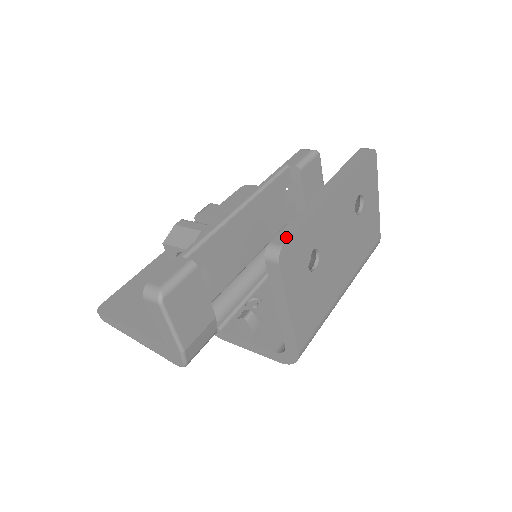
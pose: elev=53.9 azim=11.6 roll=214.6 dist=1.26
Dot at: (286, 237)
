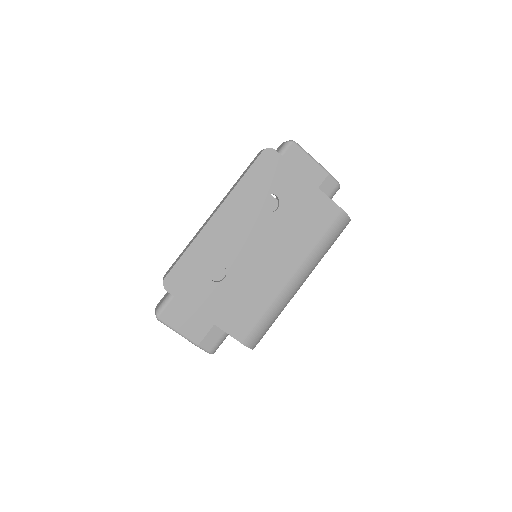
Dot at: (170, 269)
